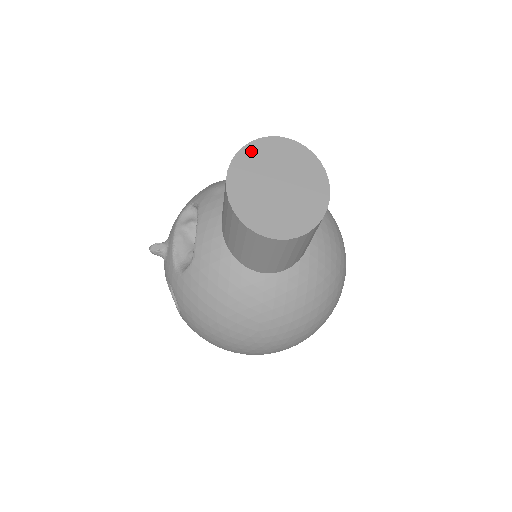
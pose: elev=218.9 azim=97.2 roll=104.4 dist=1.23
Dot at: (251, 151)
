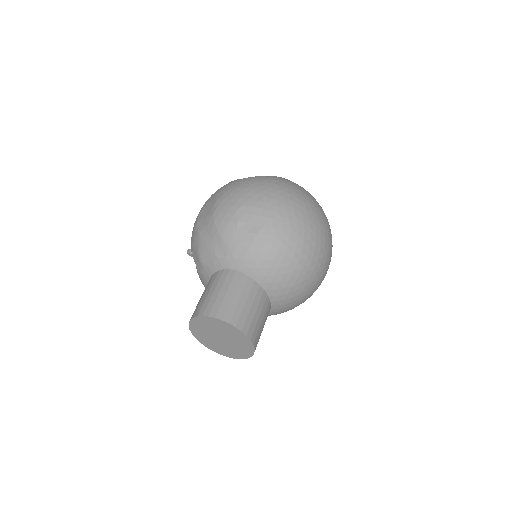
Dot at: (196, 322)
